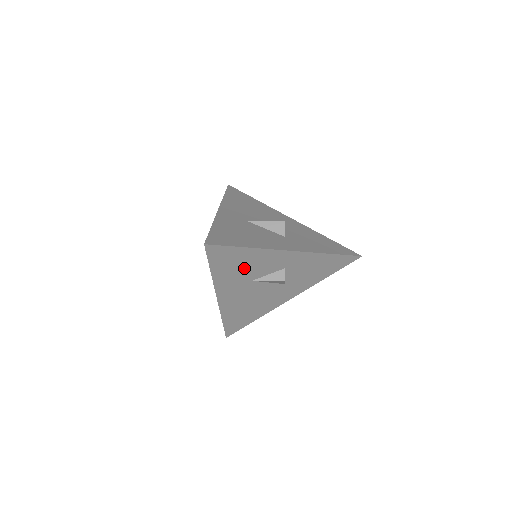
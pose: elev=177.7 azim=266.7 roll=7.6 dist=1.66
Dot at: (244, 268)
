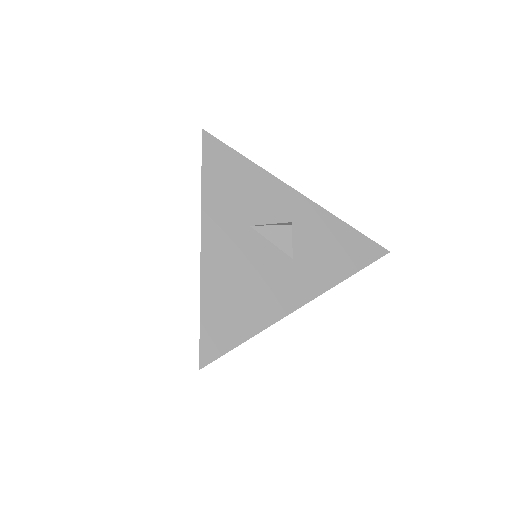
Dot at: (241, 195)
